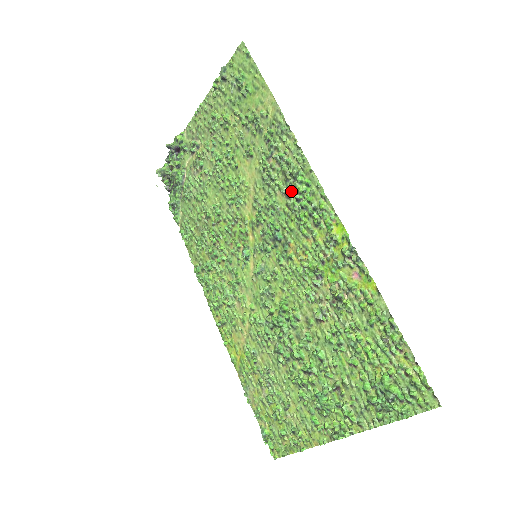
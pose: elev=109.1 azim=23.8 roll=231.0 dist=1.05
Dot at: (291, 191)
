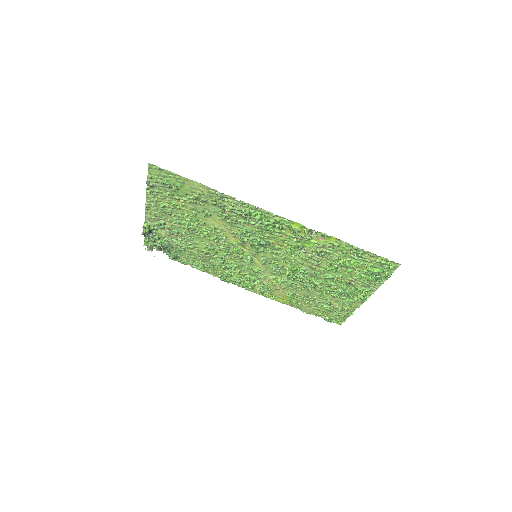
Dot at: (252, 221)
